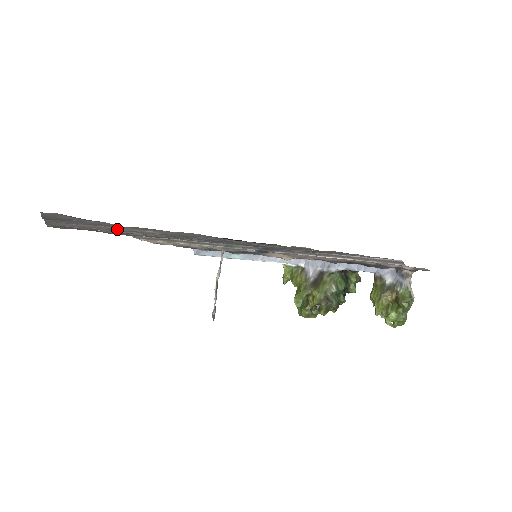
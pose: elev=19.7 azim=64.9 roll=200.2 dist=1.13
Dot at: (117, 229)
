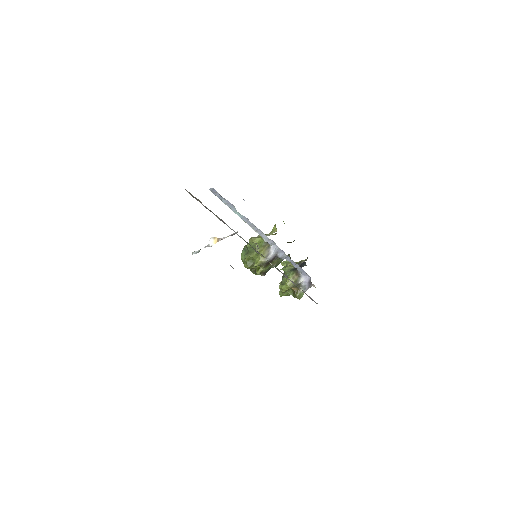
Dot at: occluded
